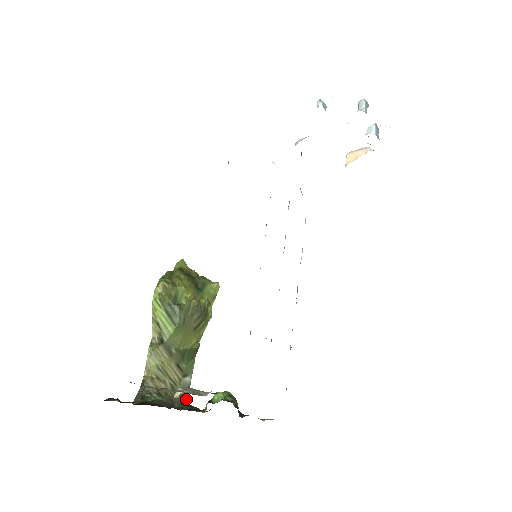
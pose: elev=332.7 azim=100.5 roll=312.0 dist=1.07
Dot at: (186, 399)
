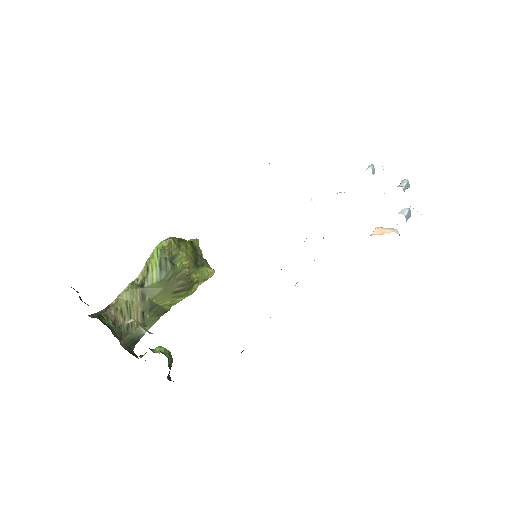
Dot at: (133, 344)
